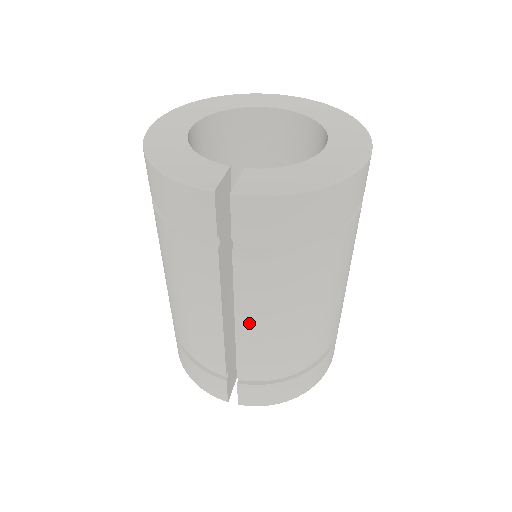
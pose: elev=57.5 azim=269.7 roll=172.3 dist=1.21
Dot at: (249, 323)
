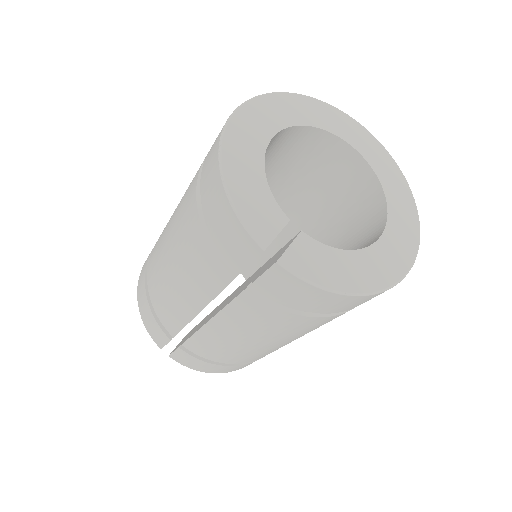
Dot at: (220, 328)
